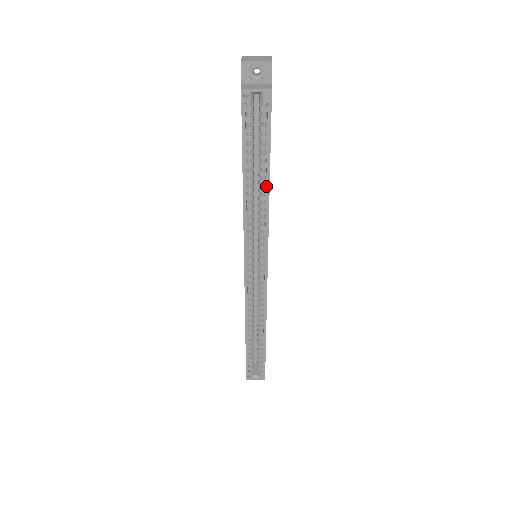
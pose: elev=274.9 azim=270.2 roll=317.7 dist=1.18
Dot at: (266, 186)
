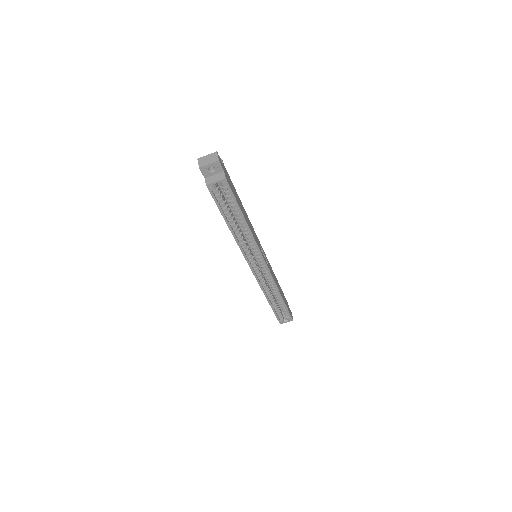
Dot at: (245, 225)
